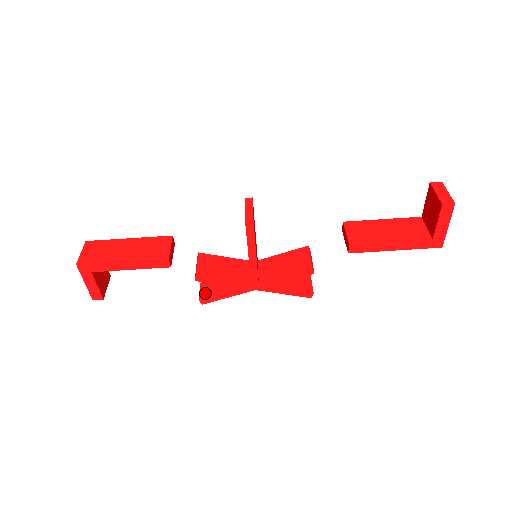
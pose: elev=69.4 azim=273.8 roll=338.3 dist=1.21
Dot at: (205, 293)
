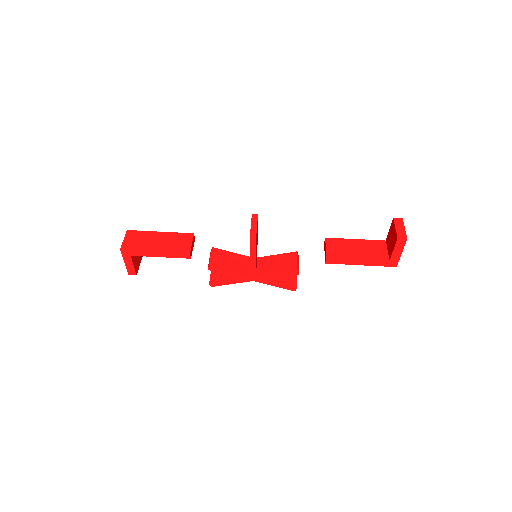
Dot at: (214, 278)
